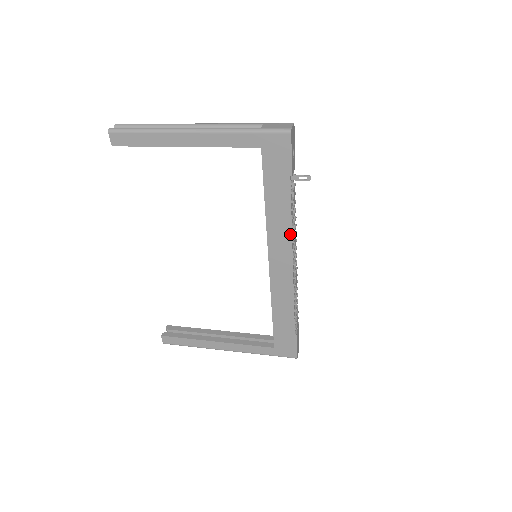
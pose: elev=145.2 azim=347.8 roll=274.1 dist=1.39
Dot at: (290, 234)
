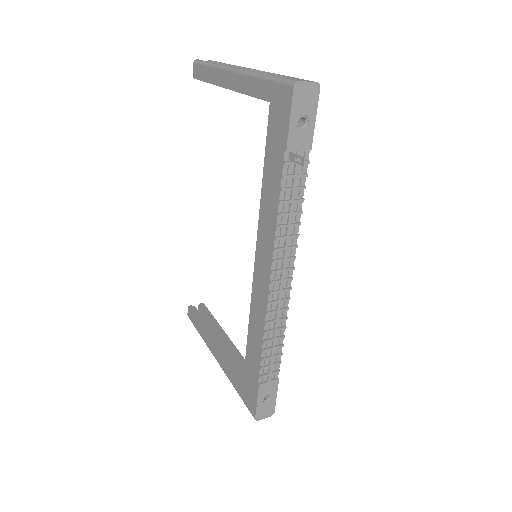
Dot at: (274, 236)
